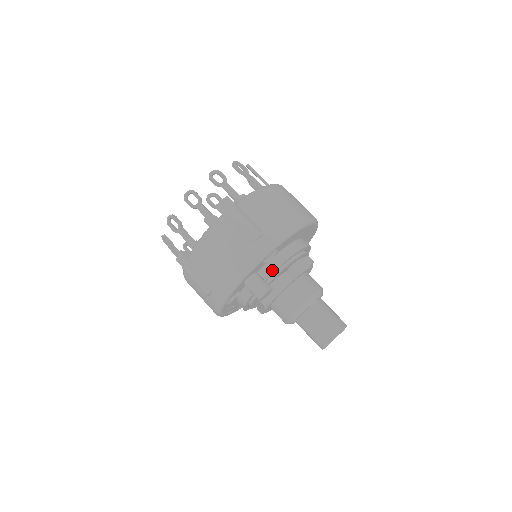
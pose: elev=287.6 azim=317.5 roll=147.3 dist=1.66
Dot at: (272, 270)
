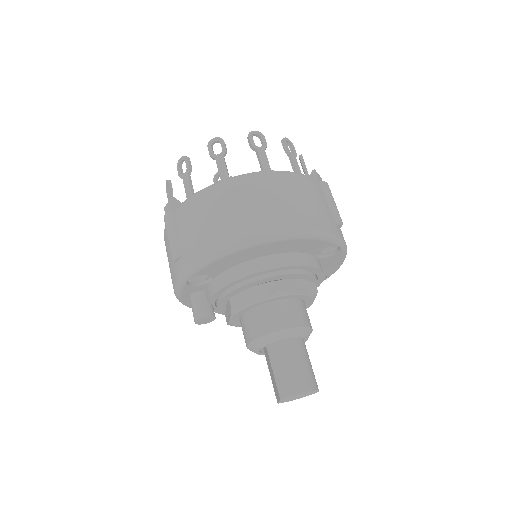
Dot at: (211, 294)
